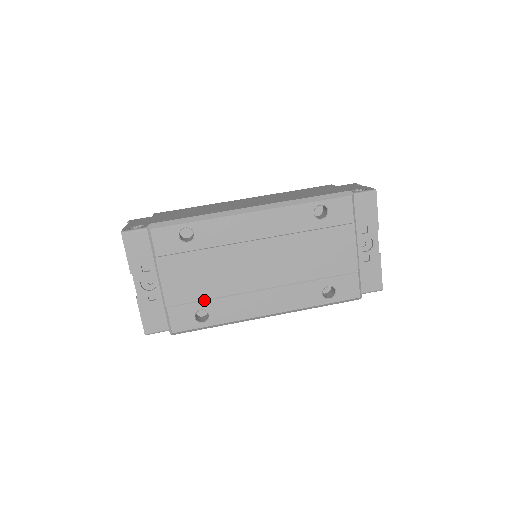
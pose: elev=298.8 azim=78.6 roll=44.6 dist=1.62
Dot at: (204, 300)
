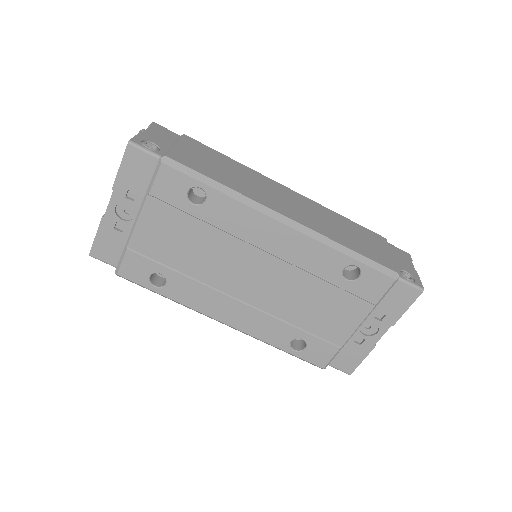
Dot at: (170, 268)
